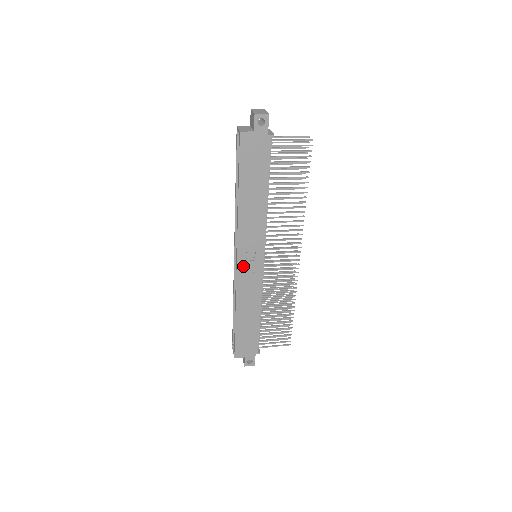
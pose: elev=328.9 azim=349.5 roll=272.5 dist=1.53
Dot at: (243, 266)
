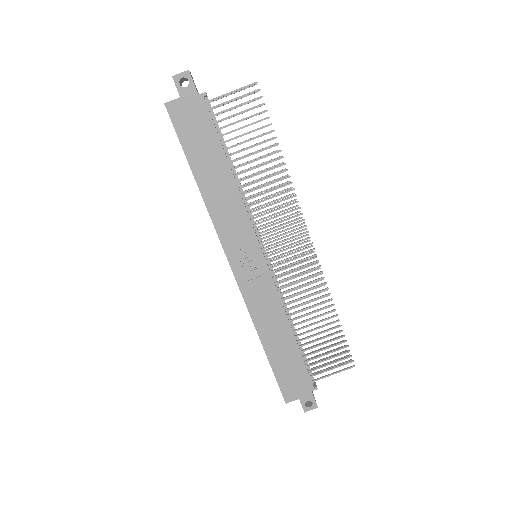
Dot at: (241, 272)
